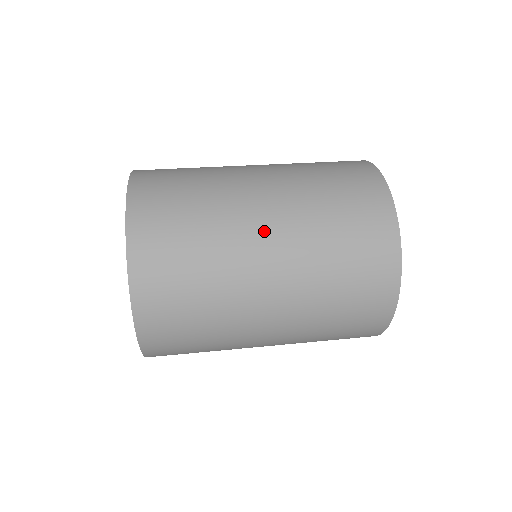
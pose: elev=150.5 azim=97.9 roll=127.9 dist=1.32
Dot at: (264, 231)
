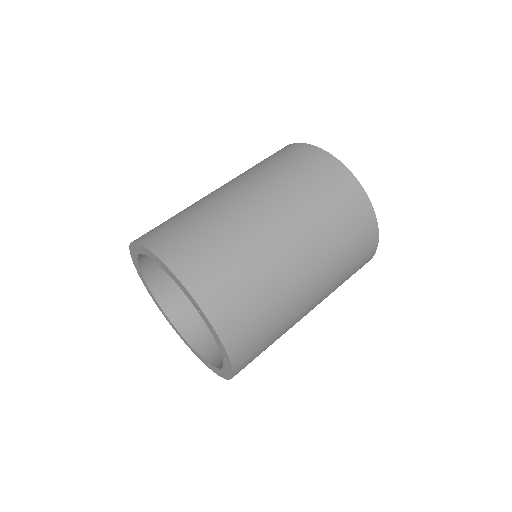
Dot at: (267, 217)
